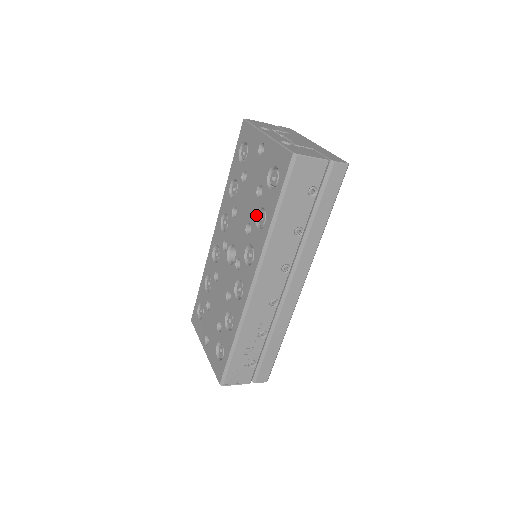
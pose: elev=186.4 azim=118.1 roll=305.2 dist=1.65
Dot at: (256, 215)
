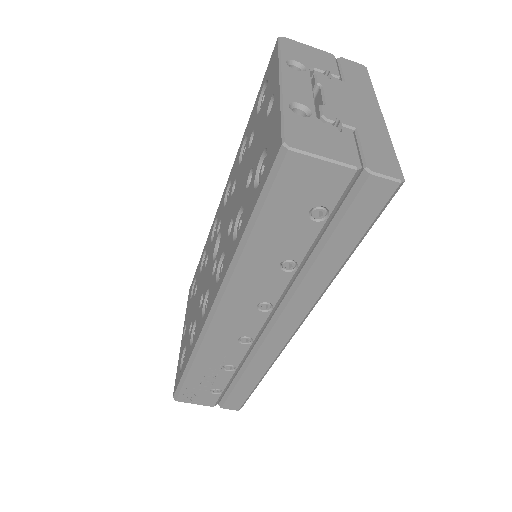
Dot at: (238, 214)
